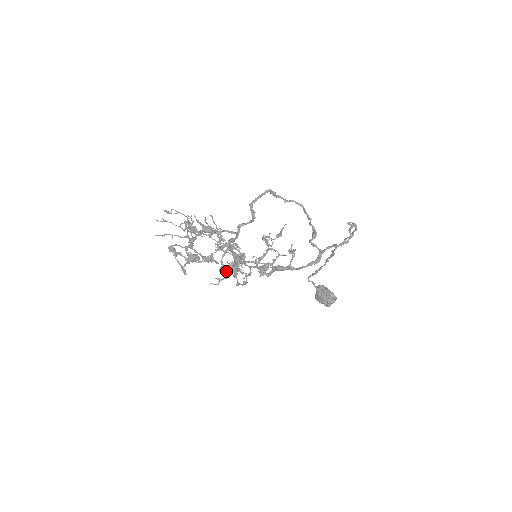
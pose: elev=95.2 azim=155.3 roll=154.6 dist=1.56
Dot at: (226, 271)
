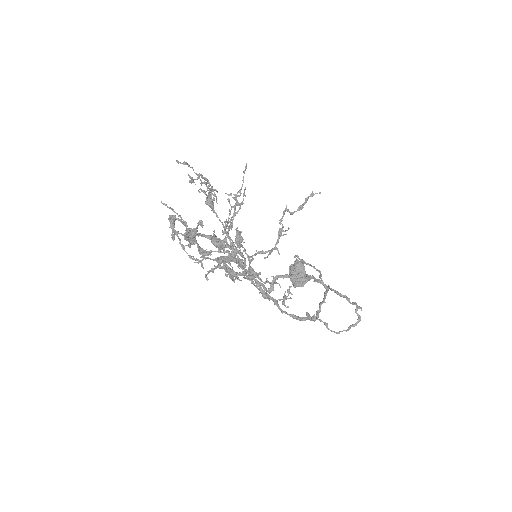
Dot at: (214, 266)
